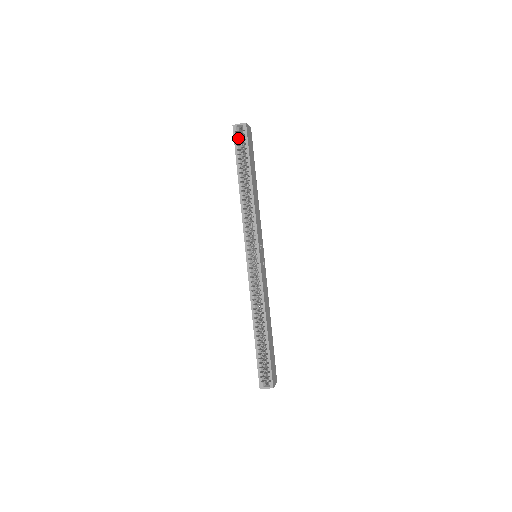
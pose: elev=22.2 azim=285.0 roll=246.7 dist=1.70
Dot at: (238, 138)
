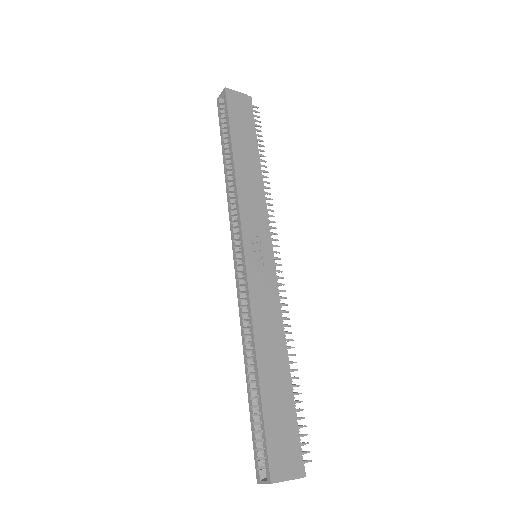
Dot at: (222, 111)
